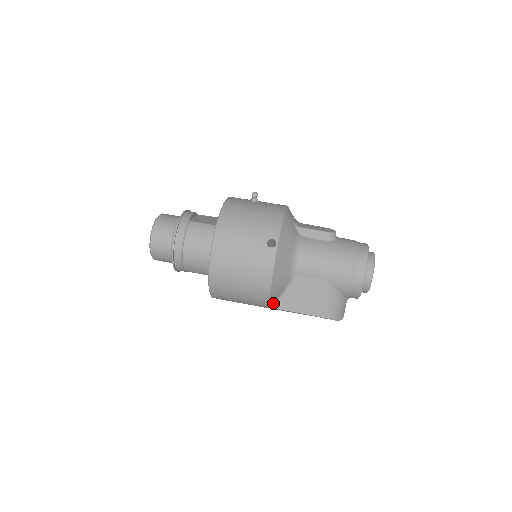
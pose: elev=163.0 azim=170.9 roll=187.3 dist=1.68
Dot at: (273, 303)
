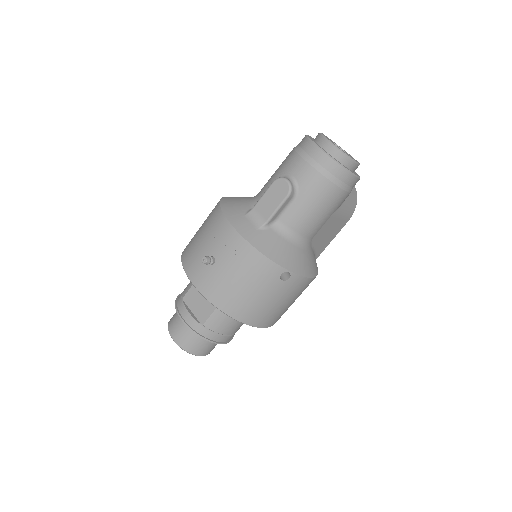
Dot at: occluded
